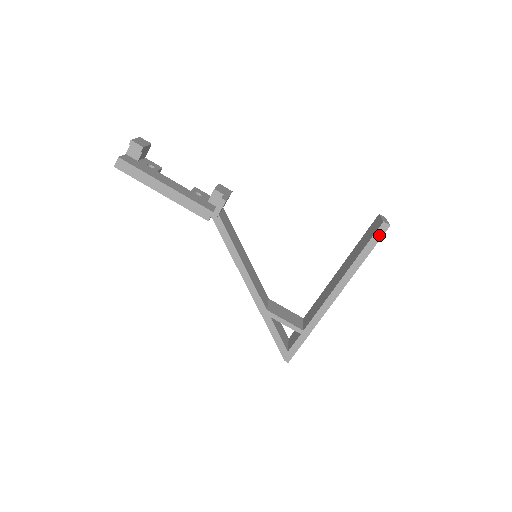
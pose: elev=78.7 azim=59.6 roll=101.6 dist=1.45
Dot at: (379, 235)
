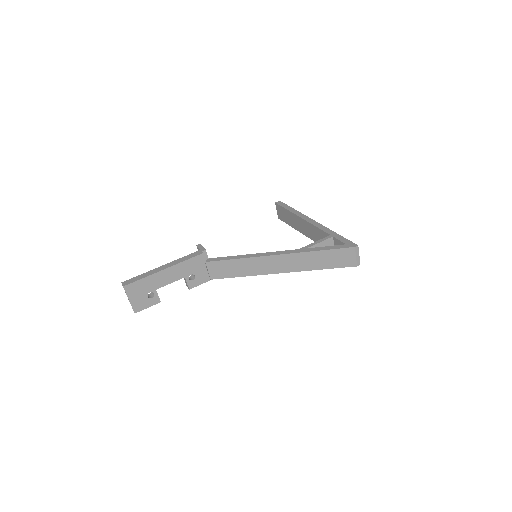
Dot at: (282, 204)
